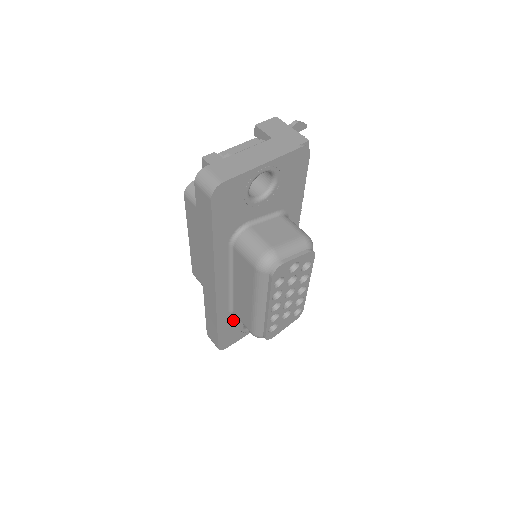
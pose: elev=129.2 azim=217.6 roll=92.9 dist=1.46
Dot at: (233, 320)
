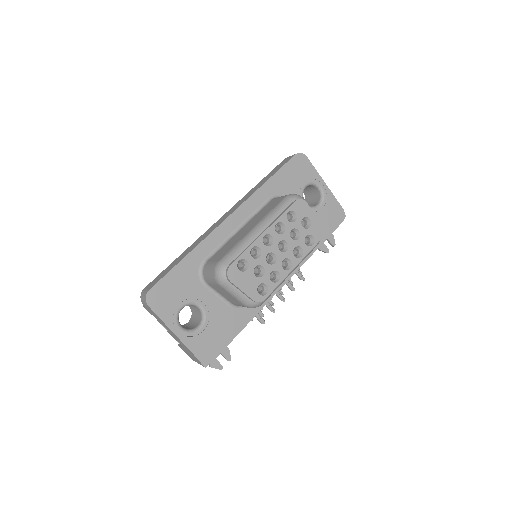
Dot at: (192, 278)
